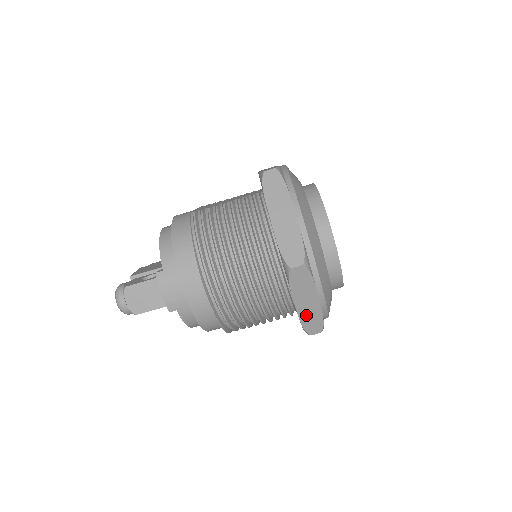
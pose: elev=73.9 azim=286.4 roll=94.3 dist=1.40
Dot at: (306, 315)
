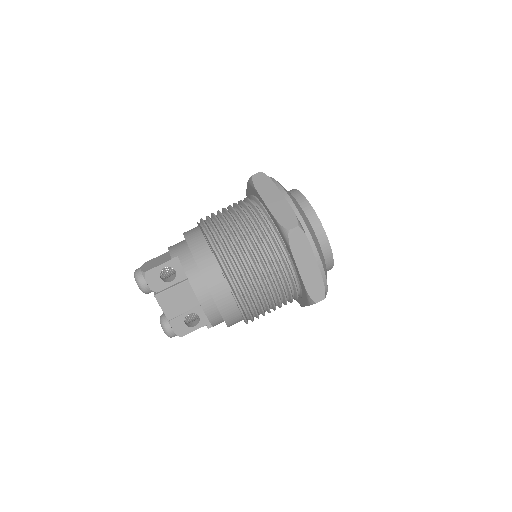
Dot at: (277, 210)
